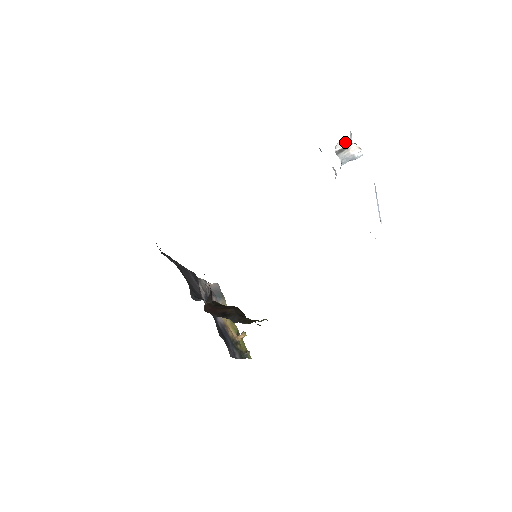
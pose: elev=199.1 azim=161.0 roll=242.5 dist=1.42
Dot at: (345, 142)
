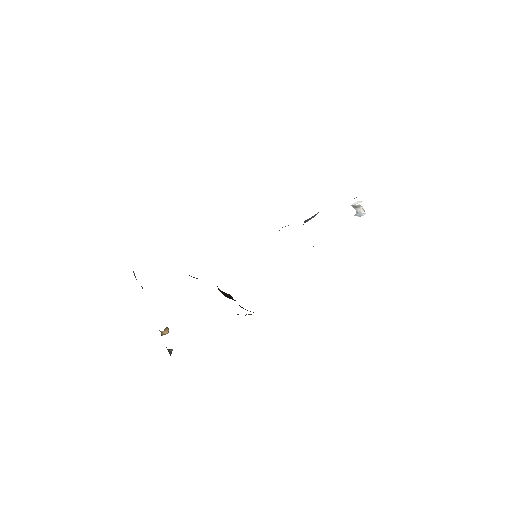
Dot at: (359, 202)
